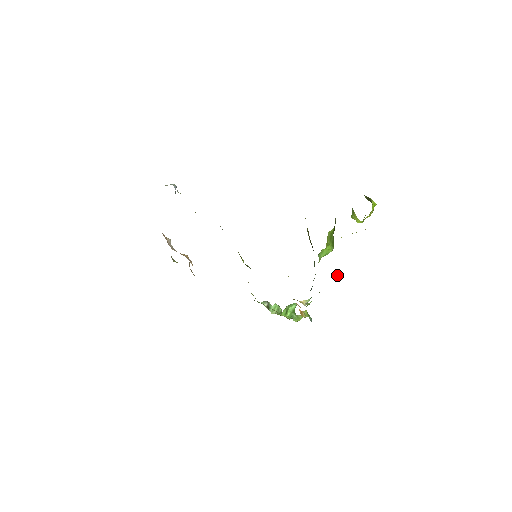
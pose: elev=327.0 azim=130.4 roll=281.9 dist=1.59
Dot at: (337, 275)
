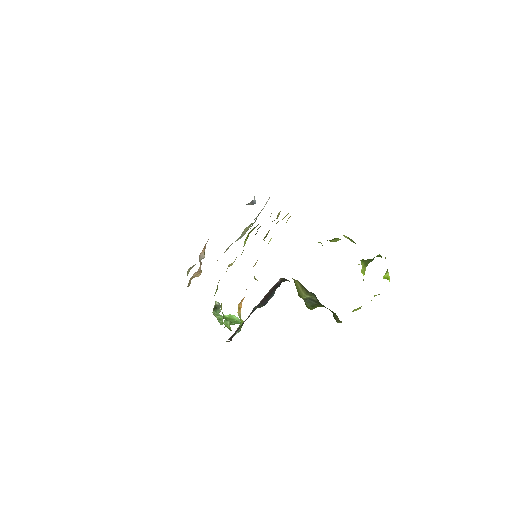
Dot at: (304, 293)
